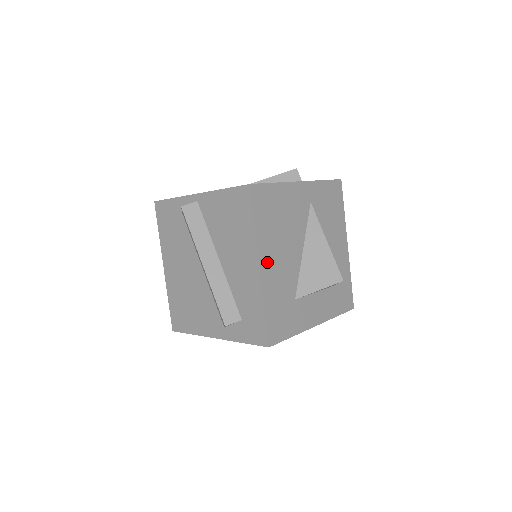
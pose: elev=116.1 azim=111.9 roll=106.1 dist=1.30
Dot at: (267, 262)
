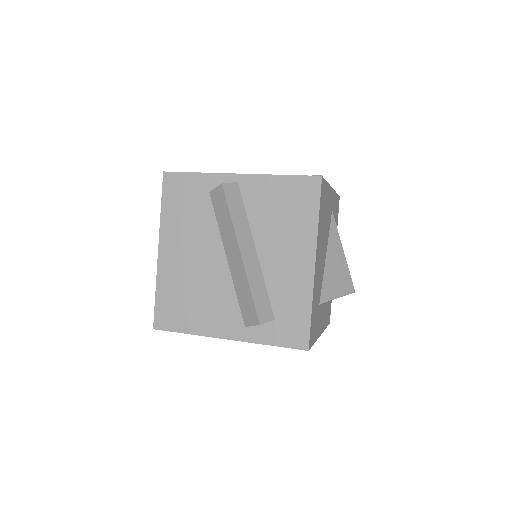
Dot at: (317, 260)
